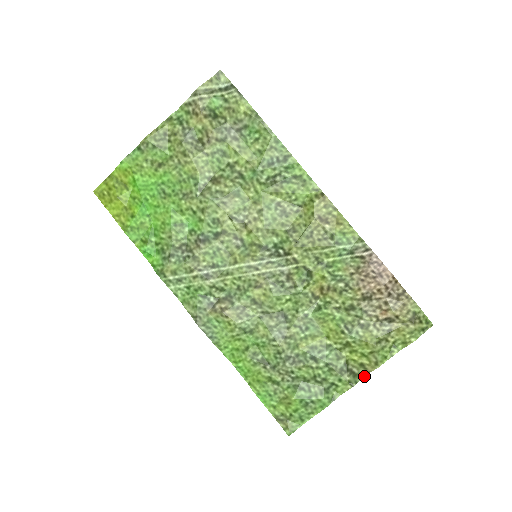
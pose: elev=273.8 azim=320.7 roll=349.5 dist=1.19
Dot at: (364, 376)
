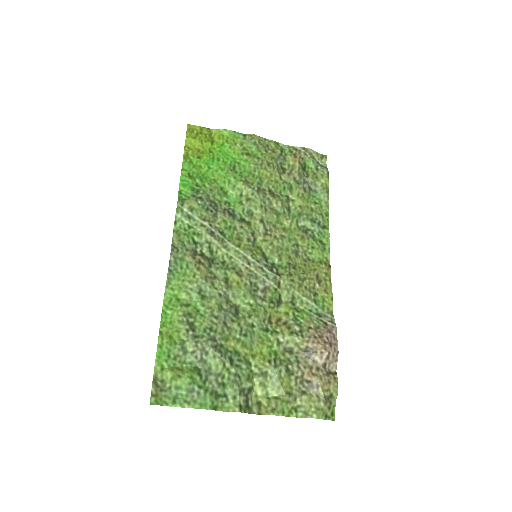
Dot at: (254, 413)
